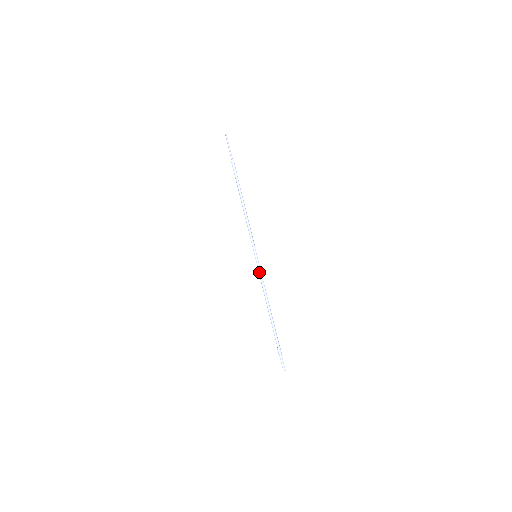
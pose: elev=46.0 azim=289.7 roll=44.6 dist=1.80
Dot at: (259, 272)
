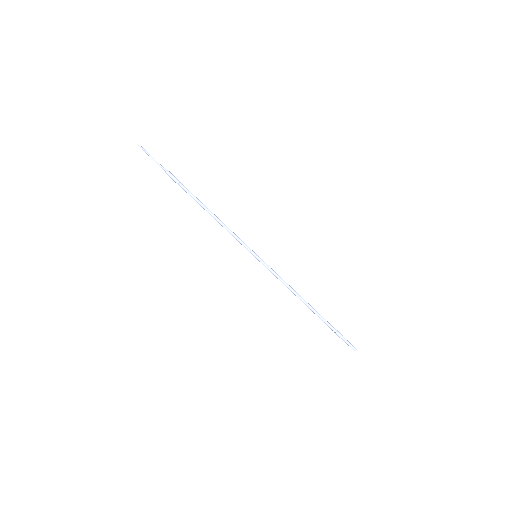
Dot at: occluded
